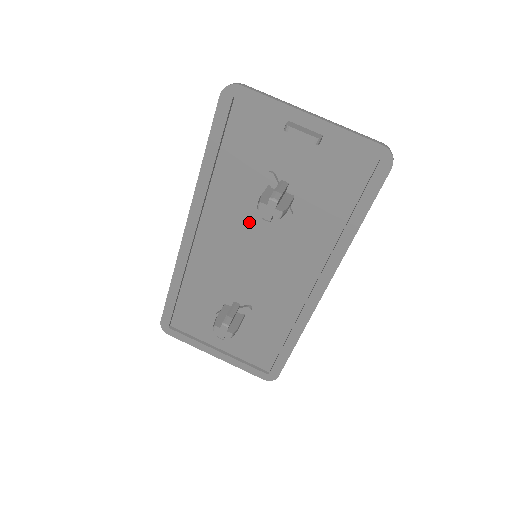
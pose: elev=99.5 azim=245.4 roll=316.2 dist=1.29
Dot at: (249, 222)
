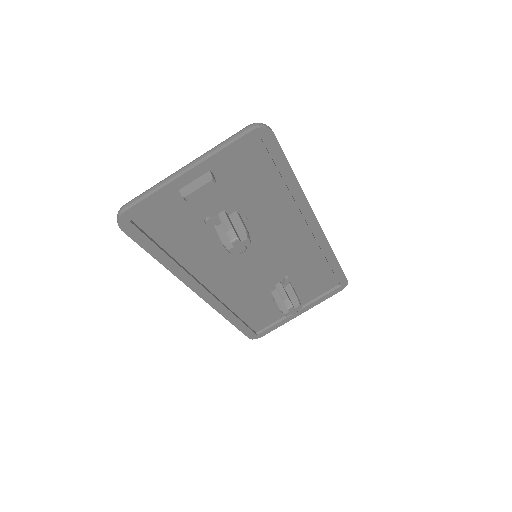
Dot at: occluded
